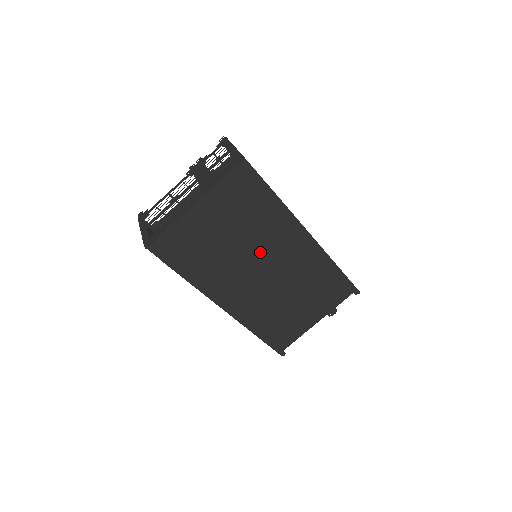
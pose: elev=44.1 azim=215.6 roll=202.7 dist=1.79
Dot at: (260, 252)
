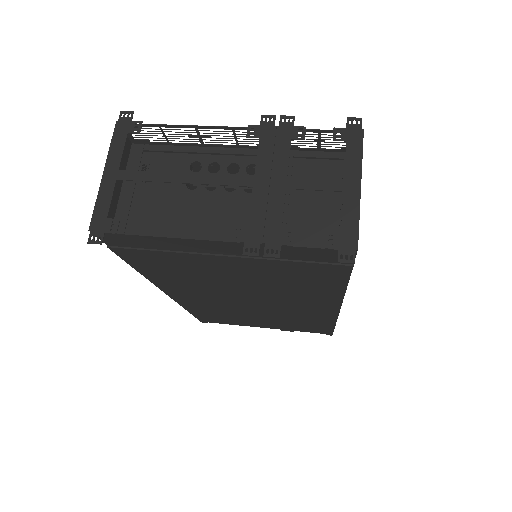
Dot at: (262, 293)
